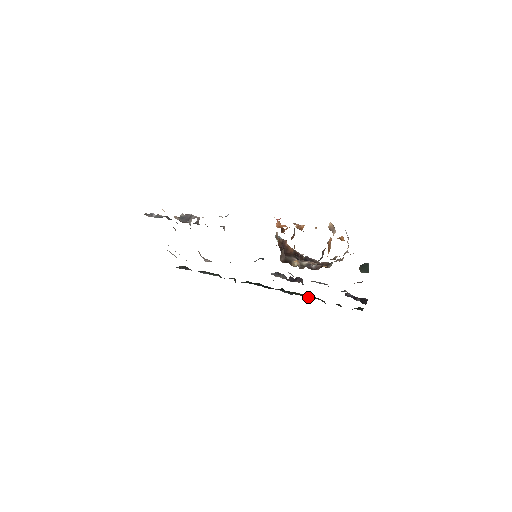
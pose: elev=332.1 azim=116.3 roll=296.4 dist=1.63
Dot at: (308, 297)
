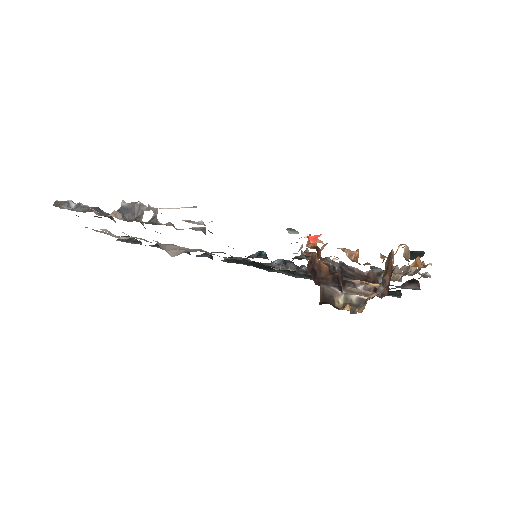
Dot at: occluded
